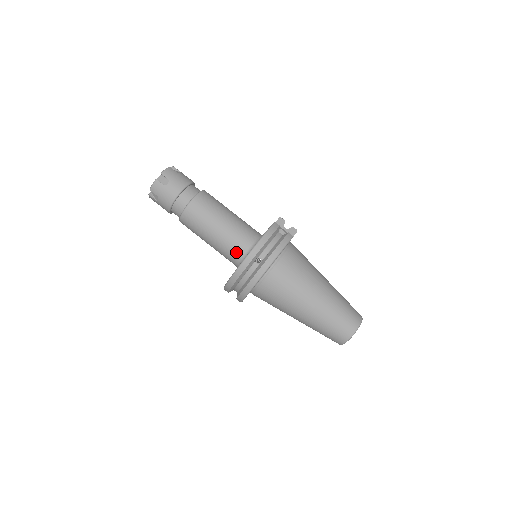
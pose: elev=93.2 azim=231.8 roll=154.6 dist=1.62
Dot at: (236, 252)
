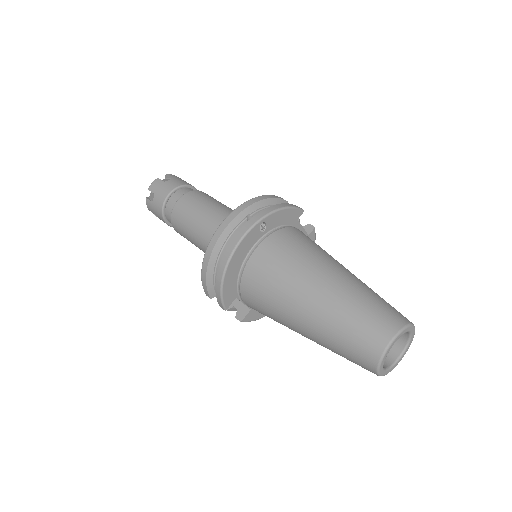
Dot at: occluded
